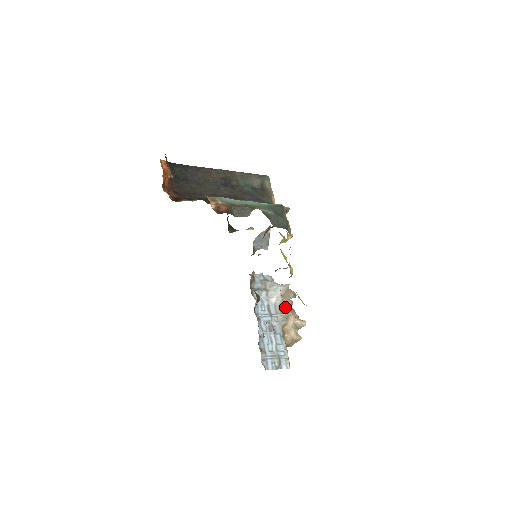
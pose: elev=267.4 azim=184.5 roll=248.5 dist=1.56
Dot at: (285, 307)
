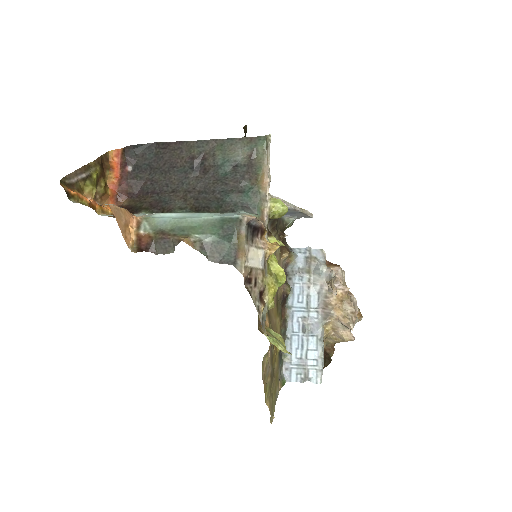
Dot at: (331, 299)
